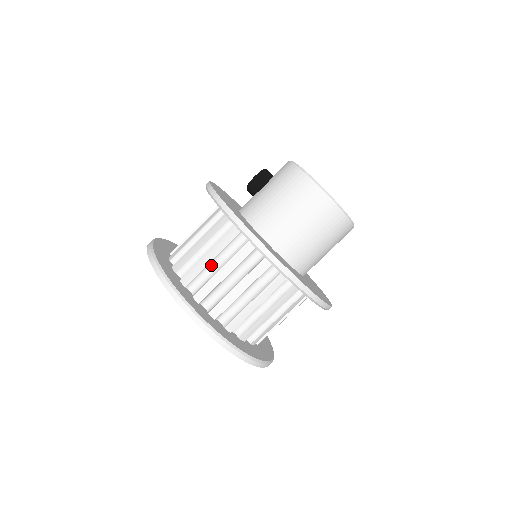
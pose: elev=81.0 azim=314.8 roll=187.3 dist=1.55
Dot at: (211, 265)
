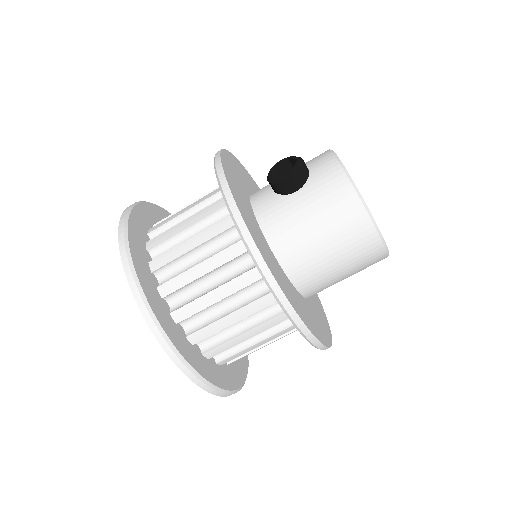
Dot at: (216, 303)
